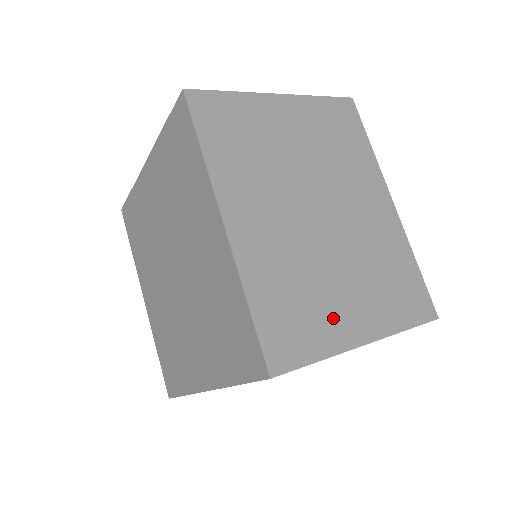
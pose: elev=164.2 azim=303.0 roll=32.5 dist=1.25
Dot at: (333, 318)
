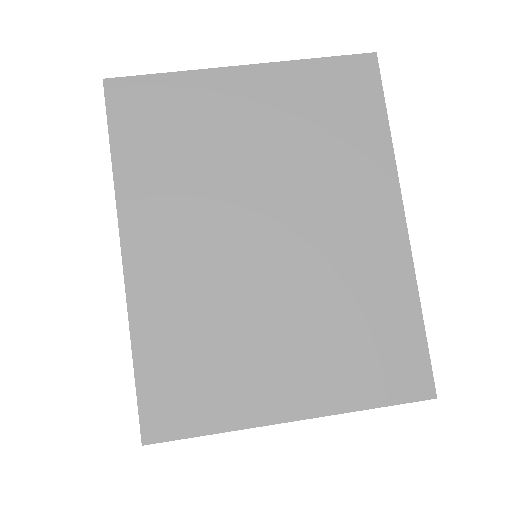
Dot at: occluded
